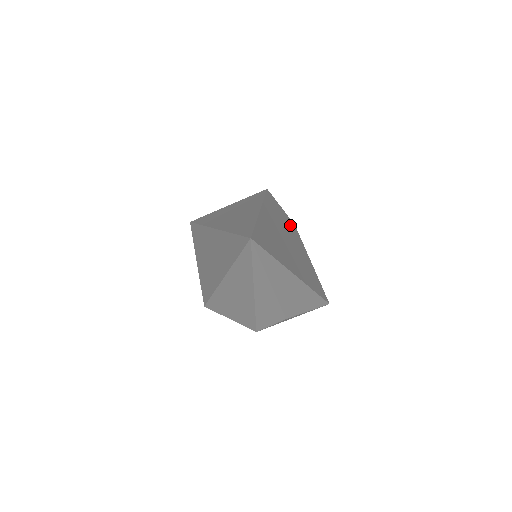
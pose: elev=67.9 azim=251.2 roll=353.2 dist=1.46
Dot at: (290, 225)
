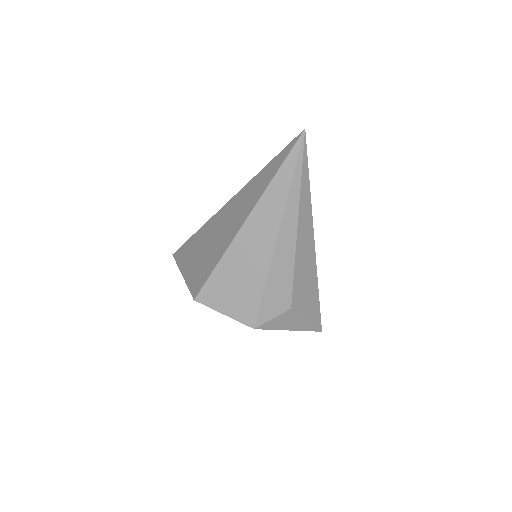
Dot at: occluded
